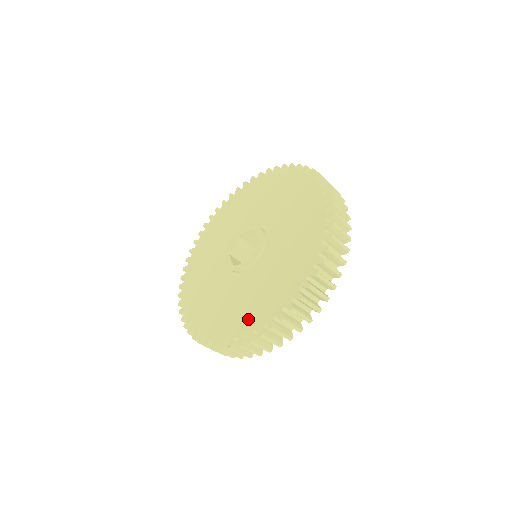
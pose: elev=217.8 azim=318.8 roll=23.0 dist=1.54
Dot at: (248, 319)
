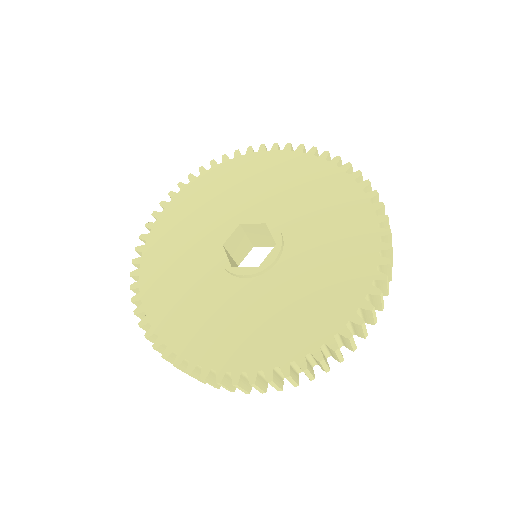
Dot at: (349, 283)
